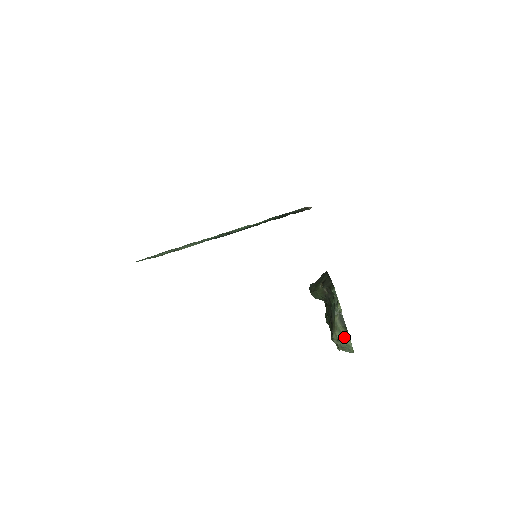
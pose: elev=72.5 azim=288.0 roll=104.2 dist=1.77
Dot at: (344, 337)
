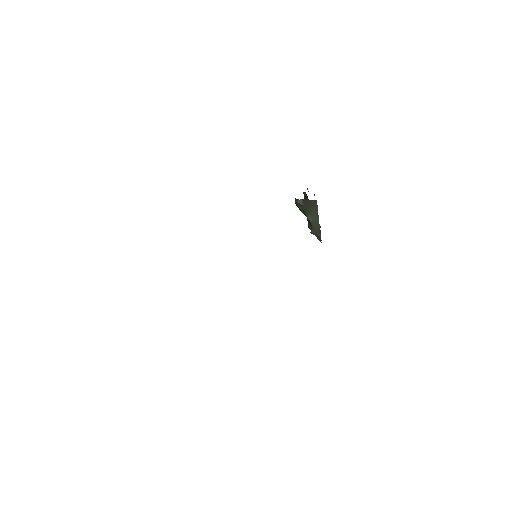
Dot at: occluded
